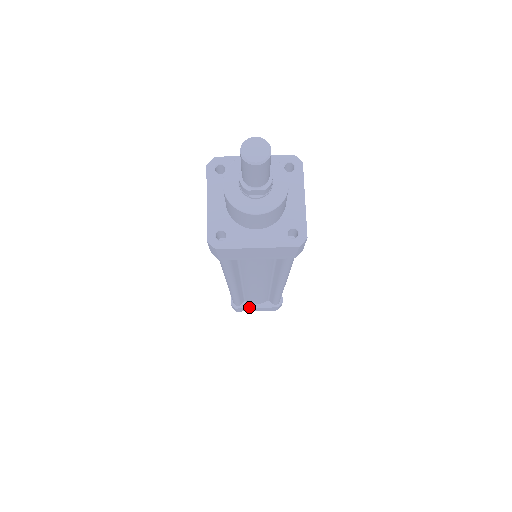
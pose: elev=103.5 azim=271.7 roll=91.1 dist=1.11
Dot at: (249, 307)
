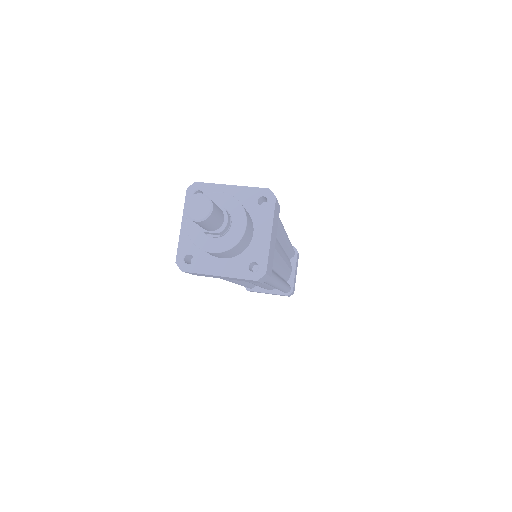
Dot at: (260, 291)
